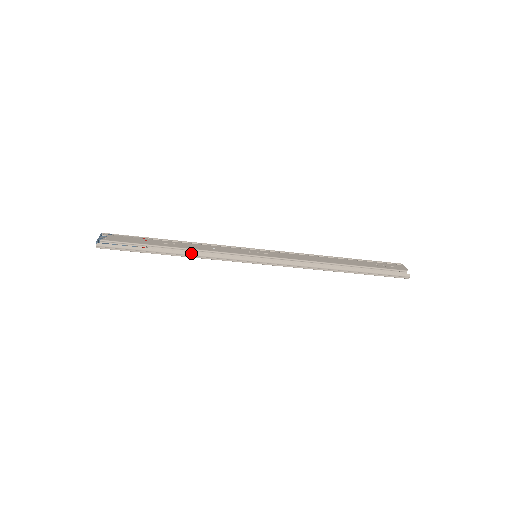
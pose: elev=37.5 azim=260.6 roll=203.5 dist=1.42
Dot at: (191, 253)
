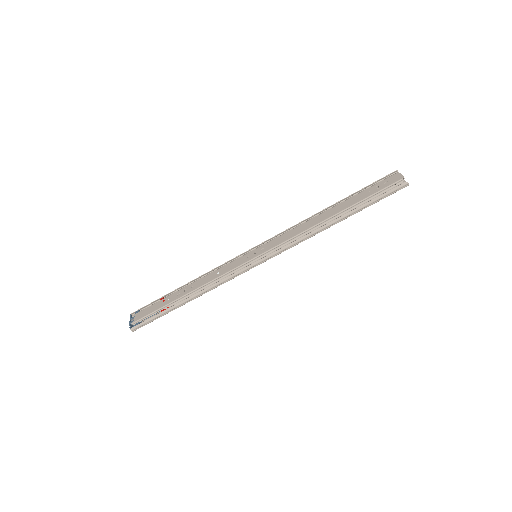
Dot at: (202, 291)
